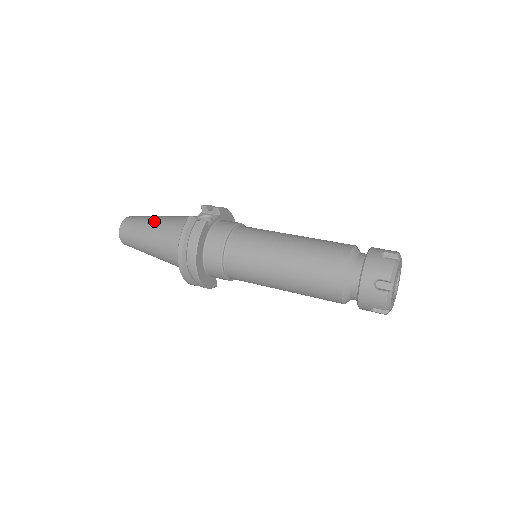
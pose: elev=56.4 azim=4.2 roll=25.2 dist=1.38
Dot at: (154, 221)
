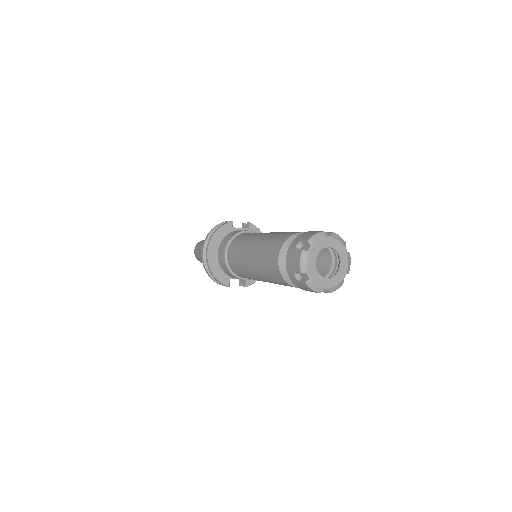
Dot at: occluded
